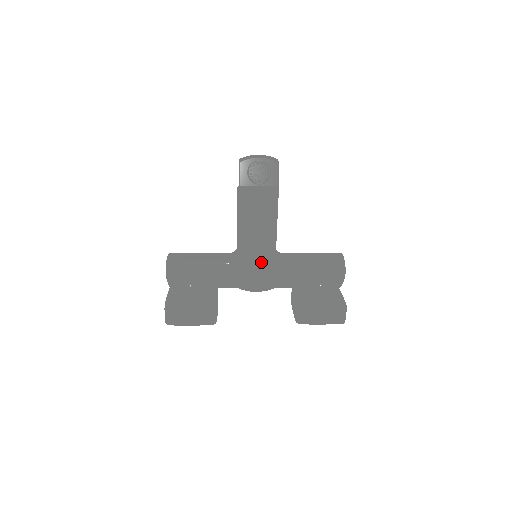
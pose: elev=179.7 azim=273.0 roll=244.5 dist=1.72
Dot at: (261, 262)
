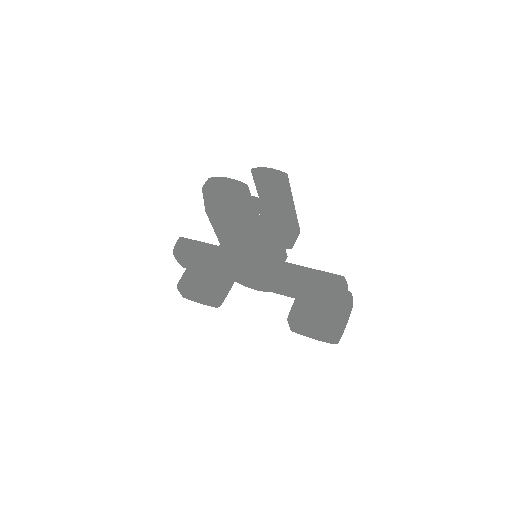
Dot at: (250, 271)
